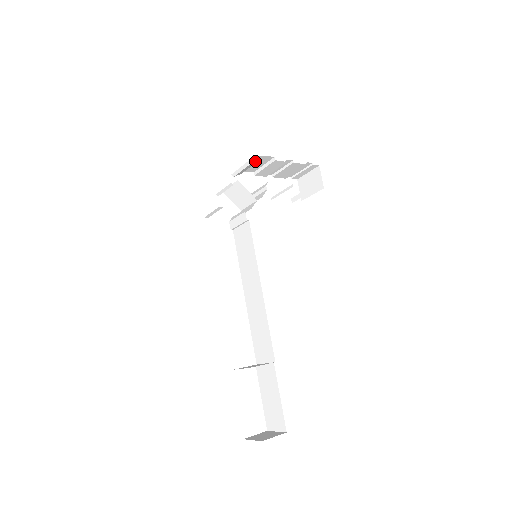
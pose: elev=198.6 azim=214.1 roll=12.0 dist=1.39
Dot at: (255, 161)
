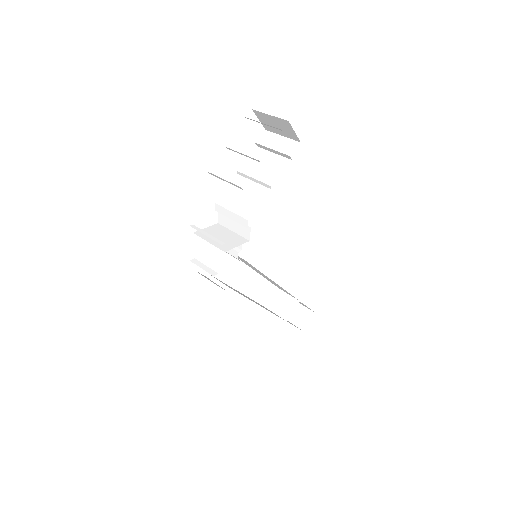
Dot at: occluded
